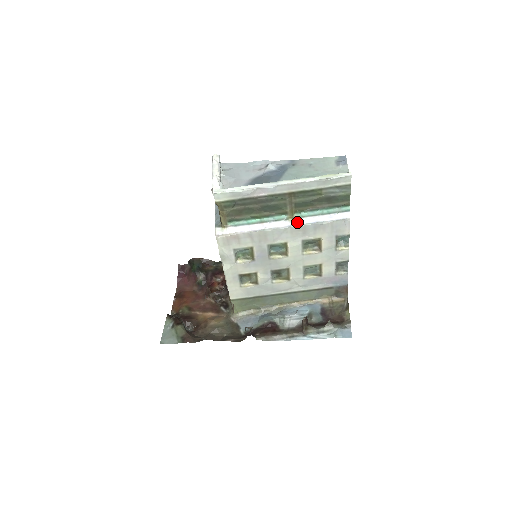
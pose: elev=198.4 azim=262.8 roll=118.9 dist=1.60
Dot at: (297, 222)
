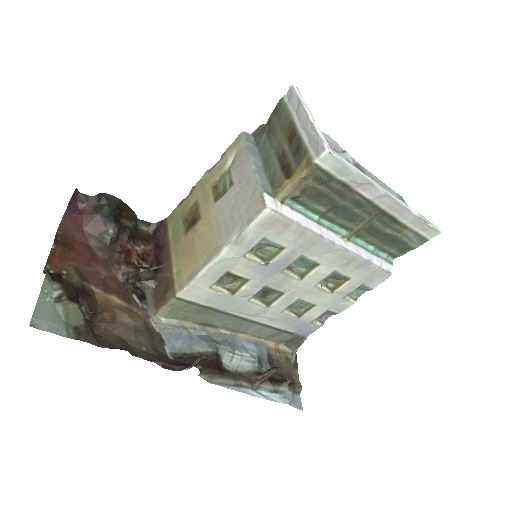
Dot at: (352, 248)
